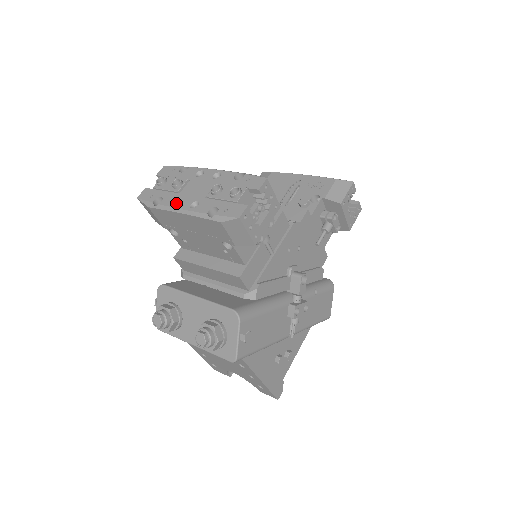
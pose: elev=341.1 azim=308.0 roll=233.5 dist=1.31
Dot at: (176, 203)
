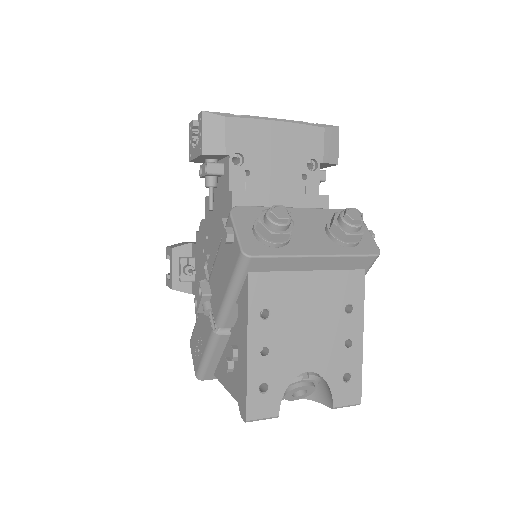
Dot at: occluded
